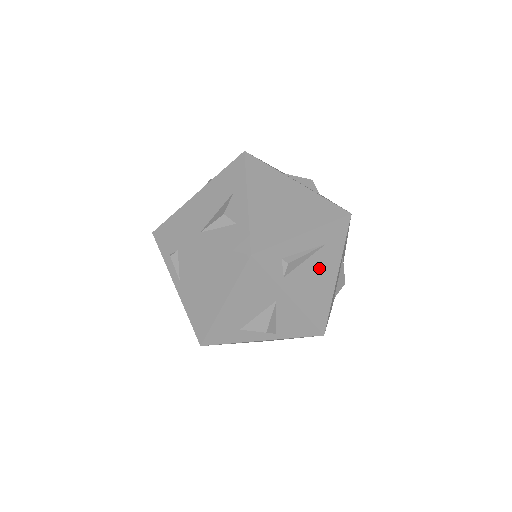
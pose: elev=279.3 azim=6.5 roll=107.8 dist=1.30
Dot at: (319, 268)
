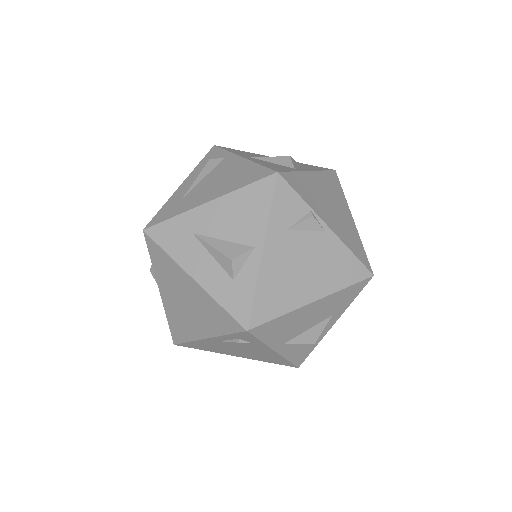
Dot at: occluded
